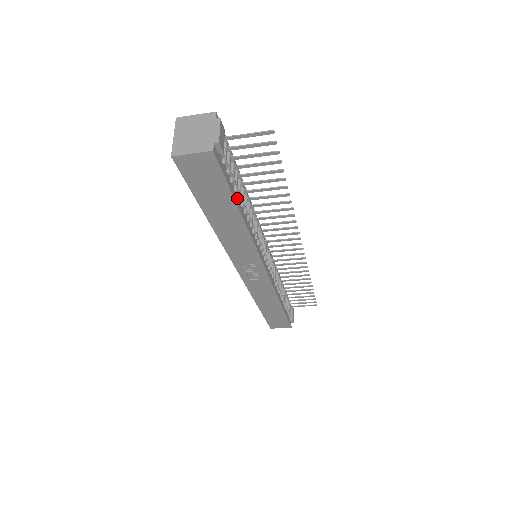
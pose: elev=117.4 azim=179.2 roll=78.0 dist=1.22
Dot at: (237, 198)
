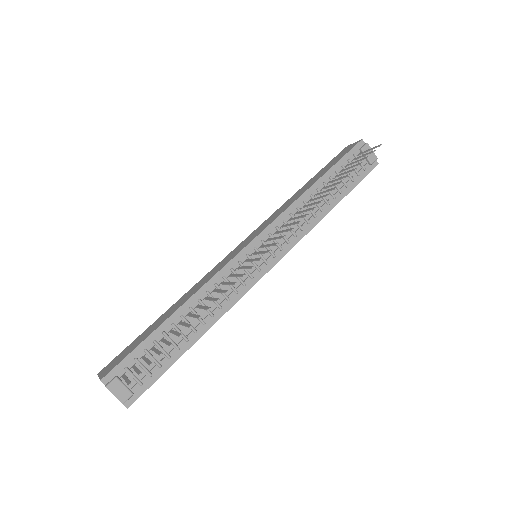
Dot at: (178, 351)
